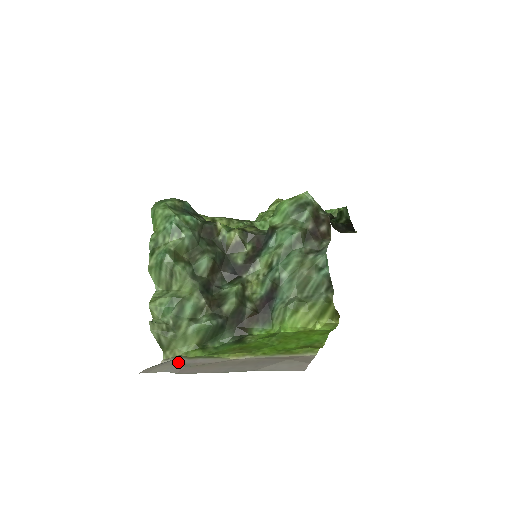
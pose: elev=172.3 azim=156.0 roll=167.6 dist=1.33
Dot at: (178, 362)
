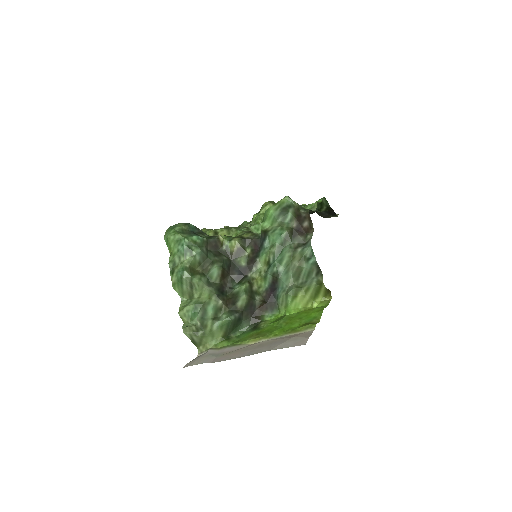
Dot at: (210, 354)
